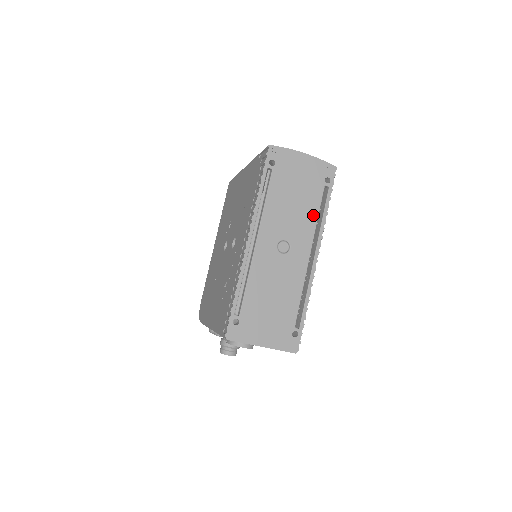
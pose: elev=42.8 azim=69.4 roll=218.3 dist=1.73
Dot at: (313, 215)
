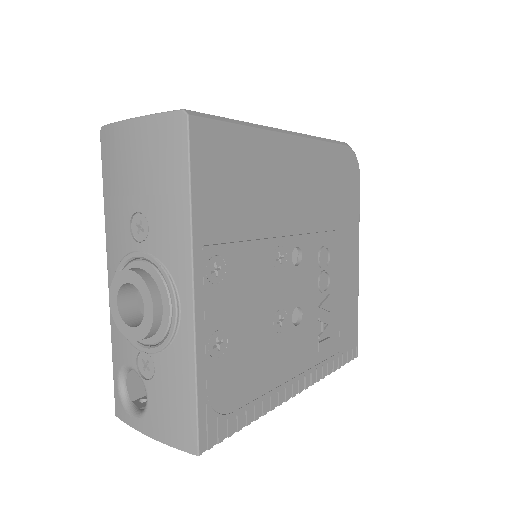
Dot at: occluded
